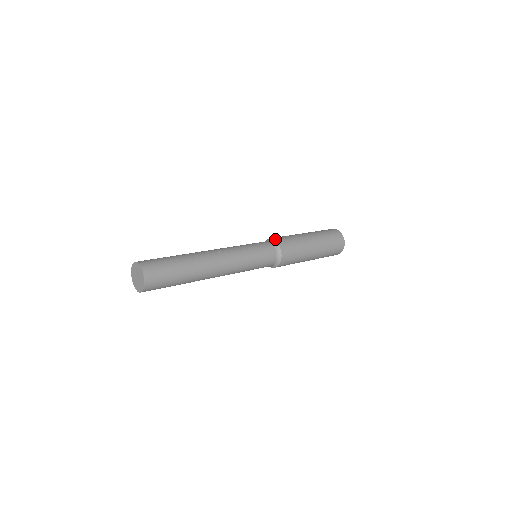
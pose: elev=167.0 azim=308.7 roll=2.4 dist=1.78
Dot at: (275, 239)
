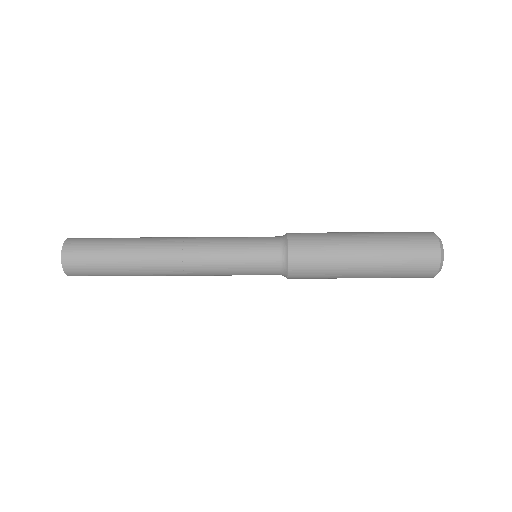
Dot at: occluded
